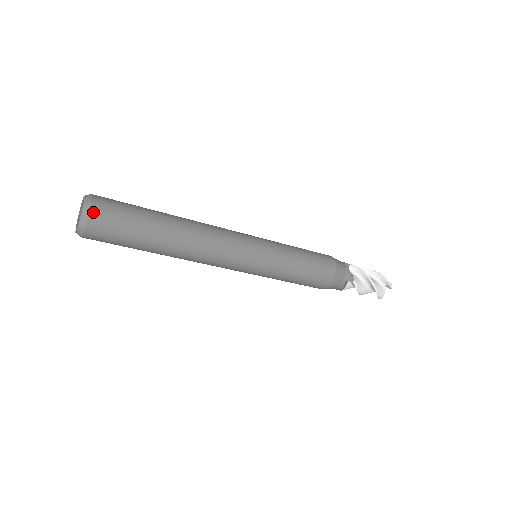
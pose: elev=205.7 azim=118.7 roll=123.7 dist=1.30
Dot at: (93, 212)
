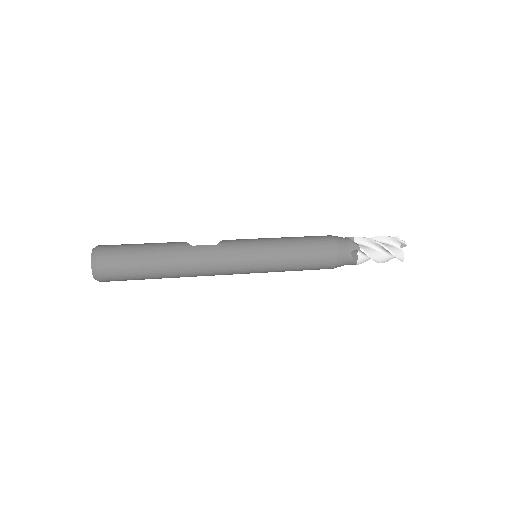
Dot at: (102, 280)
